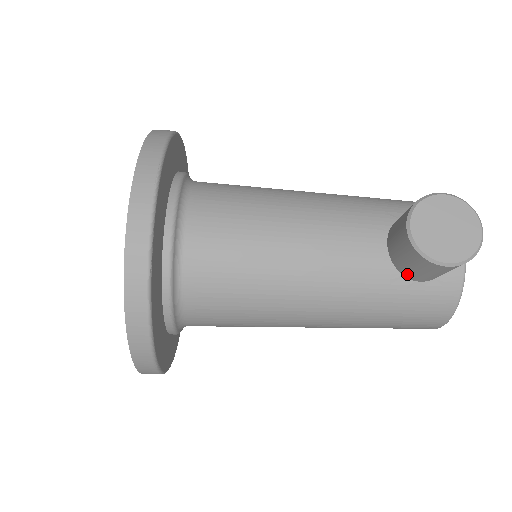
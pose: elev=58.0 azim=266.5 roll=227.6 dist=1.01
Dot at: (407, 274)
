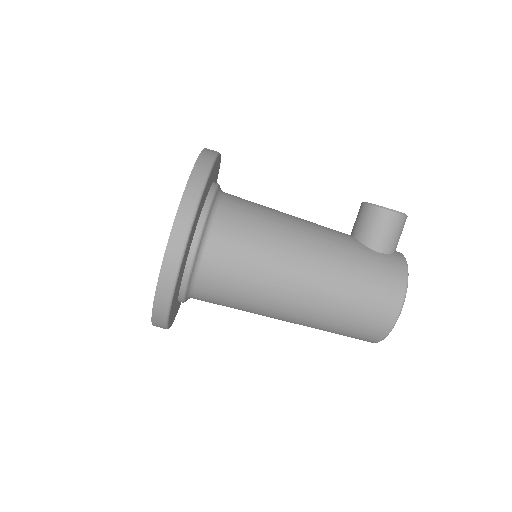
Dot at: (368, 241)
